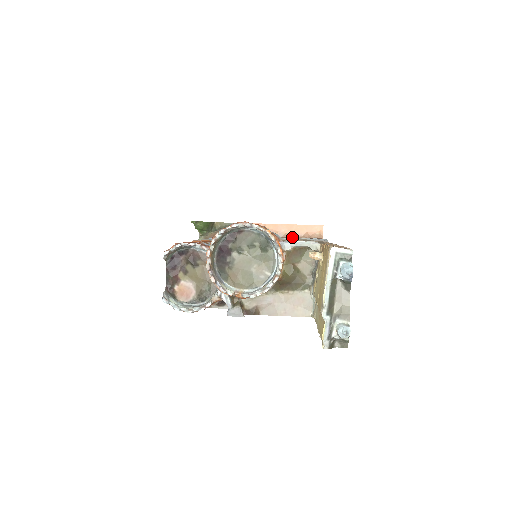
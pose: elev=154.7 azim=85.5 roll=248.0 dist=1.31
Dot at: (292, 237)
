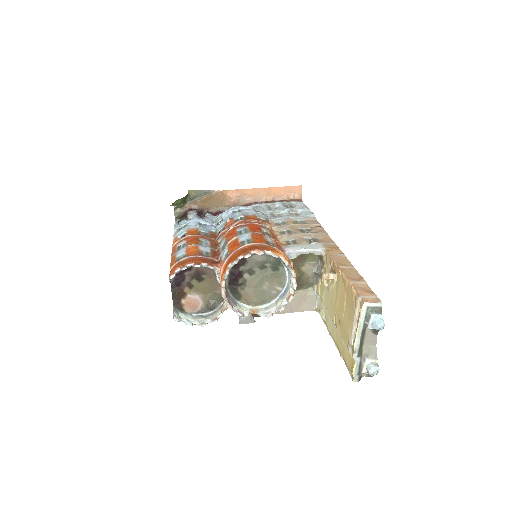
Dot at: (271, 201)
